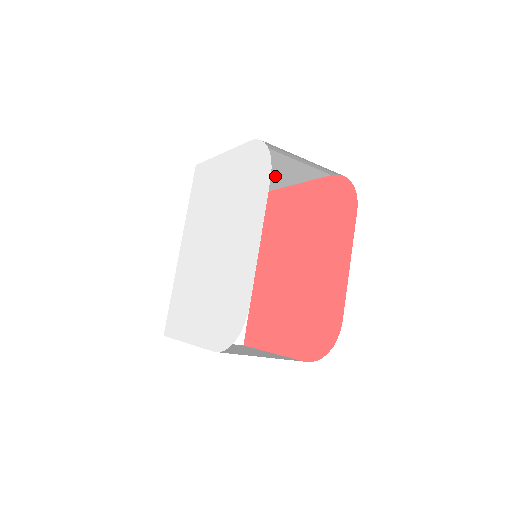
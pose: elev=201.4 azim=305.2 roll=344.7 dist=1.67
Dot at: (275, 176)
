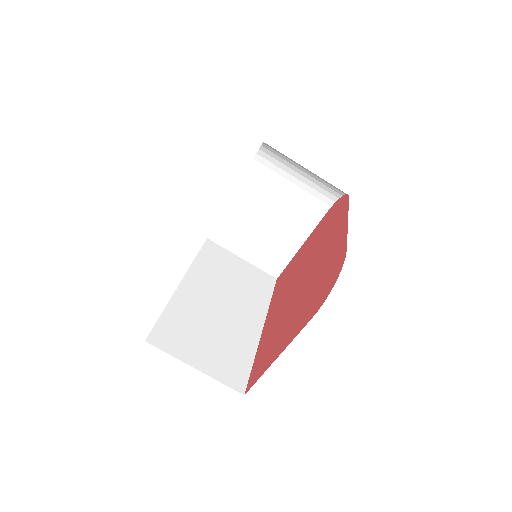
Dot at: (278, 236)
